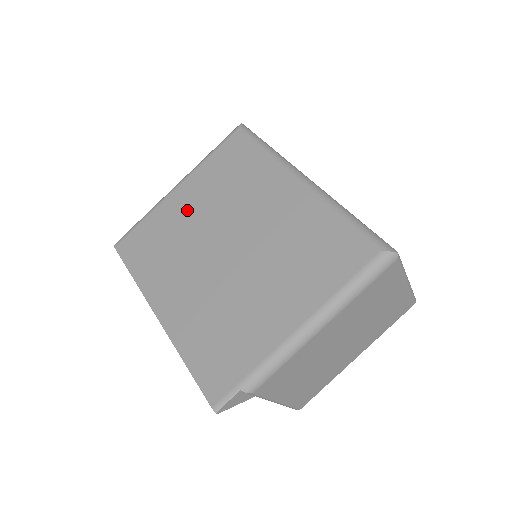
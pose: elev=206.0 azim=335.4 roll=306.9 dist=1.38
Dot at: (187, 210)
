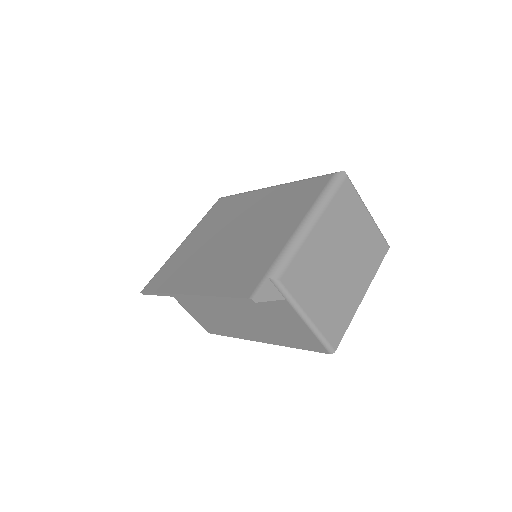
Dot at: (195, 243)
